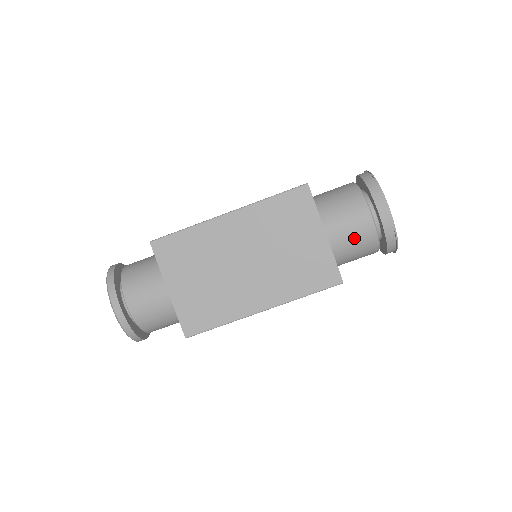
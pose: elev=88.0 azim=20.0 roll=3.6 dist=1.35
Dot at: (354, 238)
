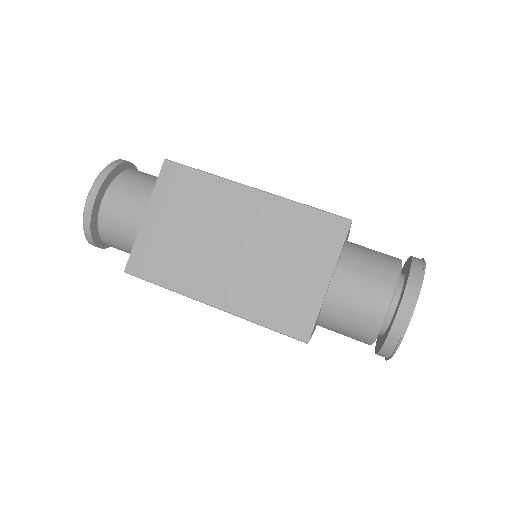
Dot at: (355, 310)
